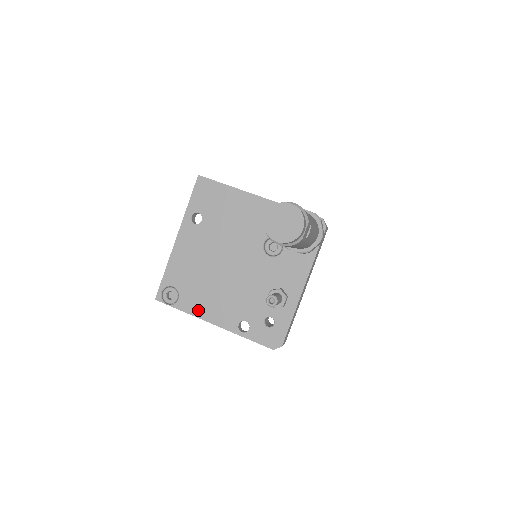
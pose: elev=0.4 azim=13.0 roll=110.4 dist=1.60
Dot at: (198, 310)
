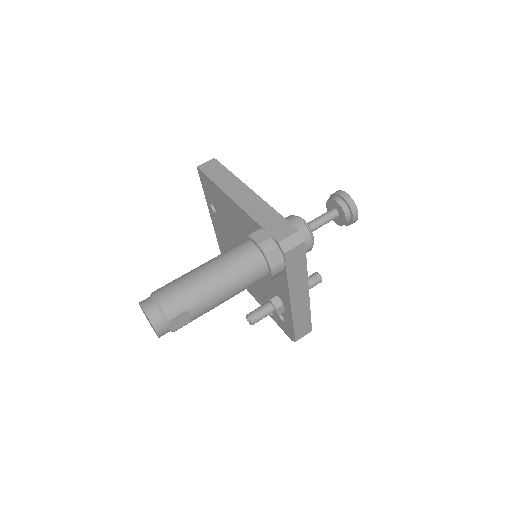
Dot at: occluded
